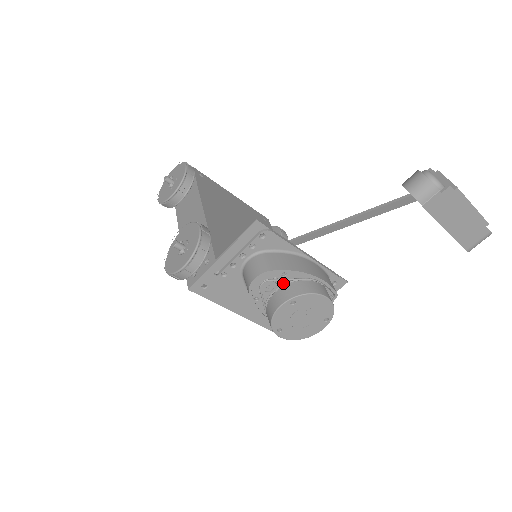
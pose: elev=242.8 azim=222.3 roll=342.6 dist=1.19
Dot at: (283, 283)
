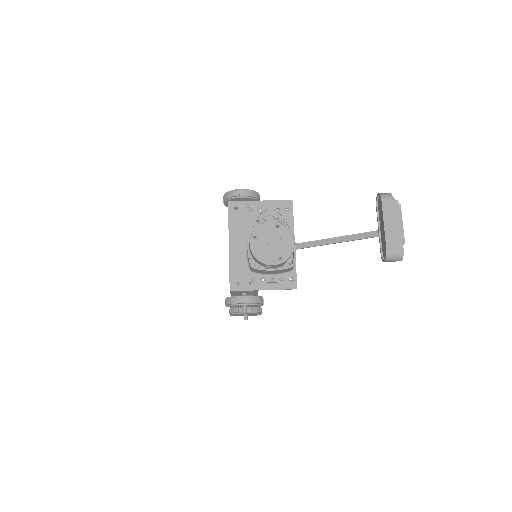
Dot at: occluded
